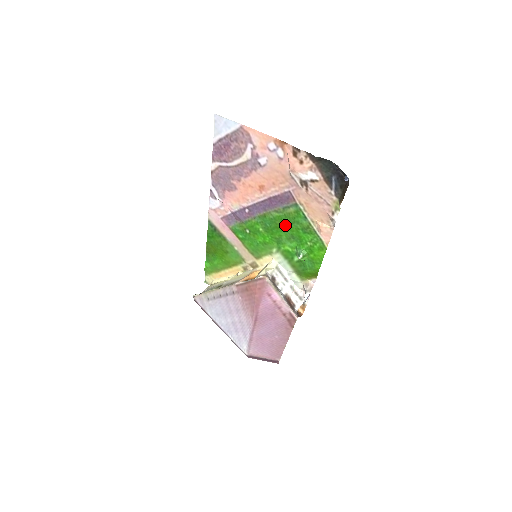
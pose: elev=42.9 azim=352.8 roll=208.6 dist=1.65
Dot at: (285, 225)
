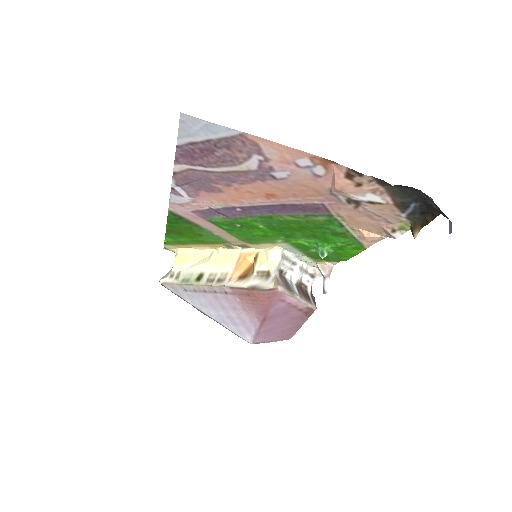
Dot at: (304, 228)
